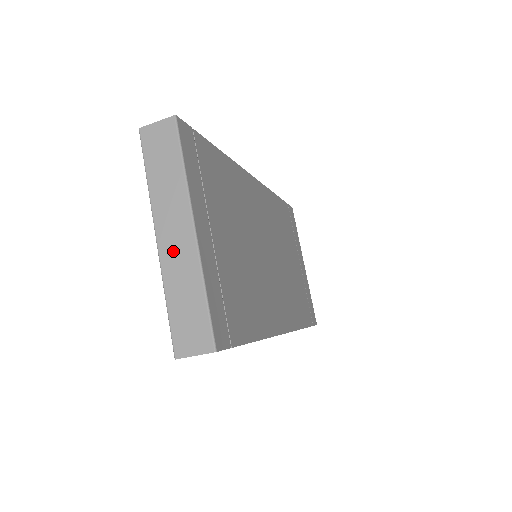
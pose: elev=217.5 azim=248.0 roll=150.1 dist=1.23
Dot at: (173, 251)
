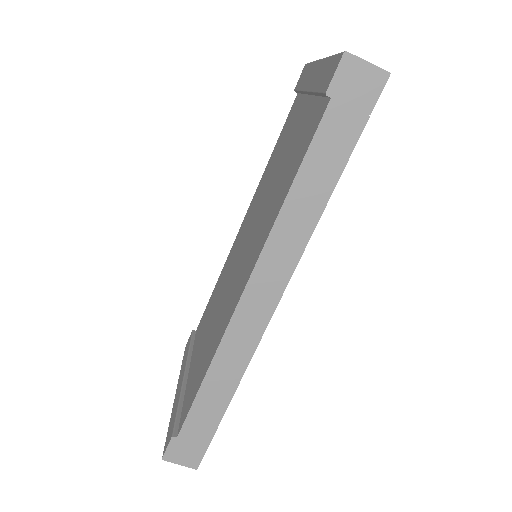
Dot at: occluded
